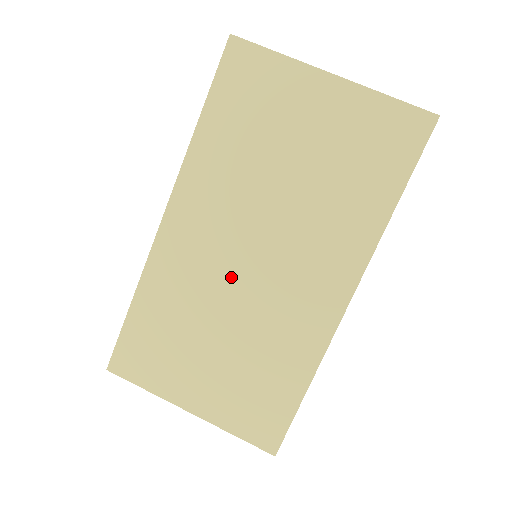
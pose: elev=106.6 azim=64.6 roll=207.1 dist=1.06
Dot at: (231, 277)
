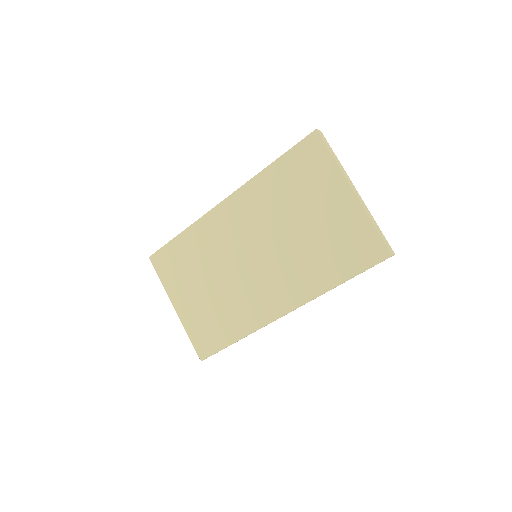
Dot at: (236, 258)
